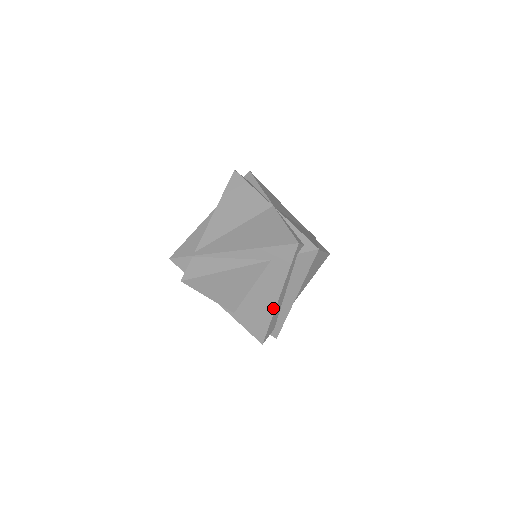
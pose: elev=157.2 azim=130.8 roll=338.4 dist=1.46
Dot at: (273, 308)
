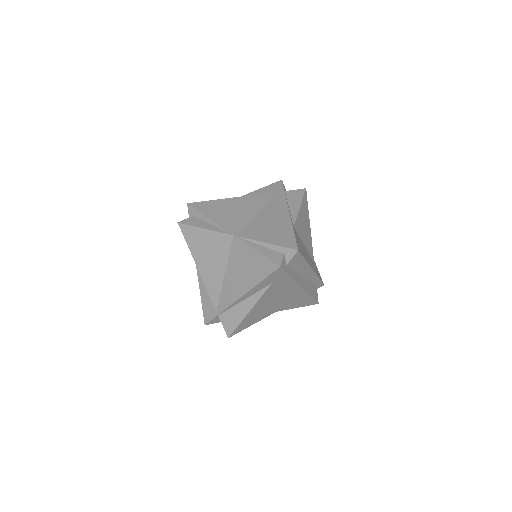
Dot at: (304, 292)
